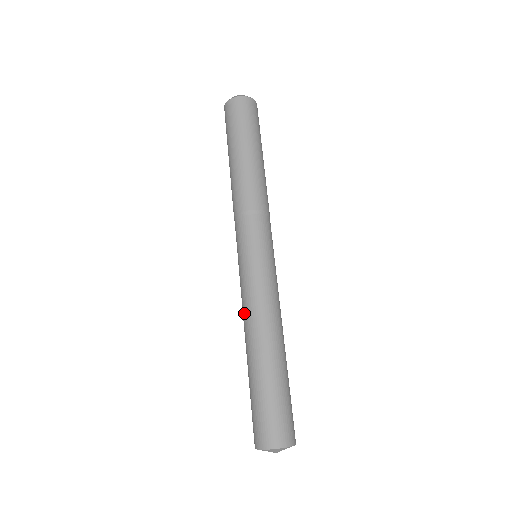
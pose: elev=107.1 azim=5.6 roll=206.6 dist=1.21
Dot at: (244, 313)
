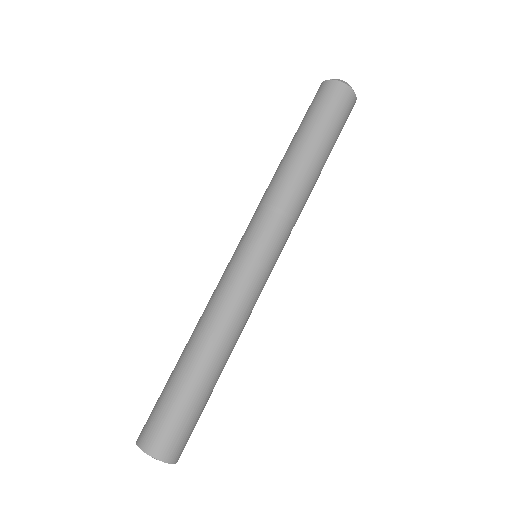
Dot at: (212, 308)
